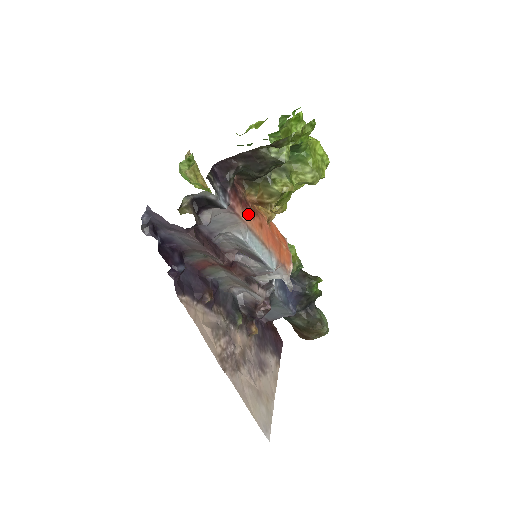
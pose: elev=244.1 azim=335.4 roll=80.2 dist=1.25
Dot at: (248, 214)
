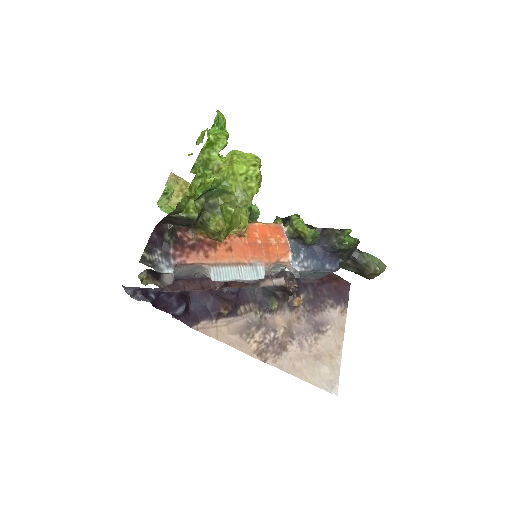
Dot at: (206, 253)
